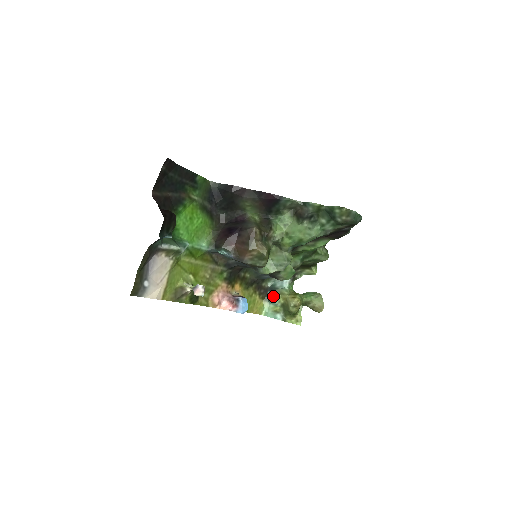
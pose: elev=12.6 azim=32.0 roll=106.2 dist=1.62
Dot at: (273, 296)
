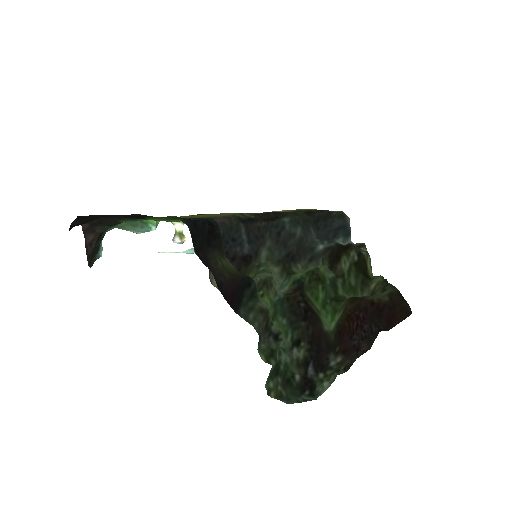
Dot at: occluded
